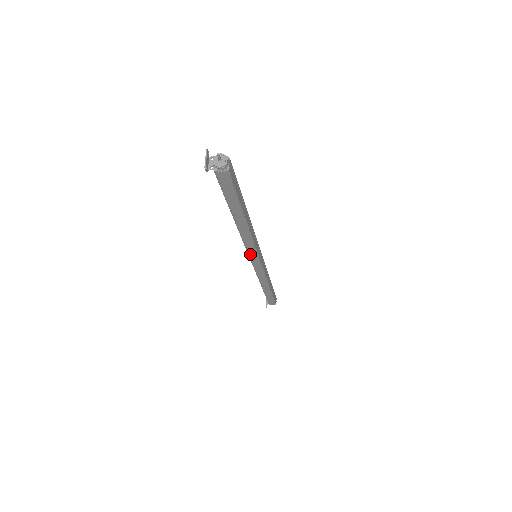
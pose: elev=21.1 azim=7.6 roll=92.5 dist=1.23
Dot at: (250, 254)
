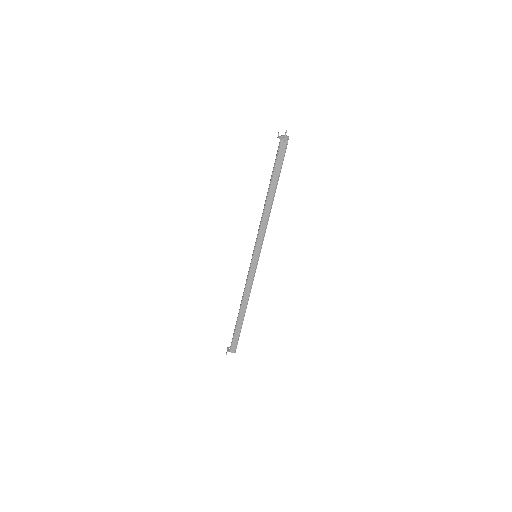
Dot at: (256, 246)
